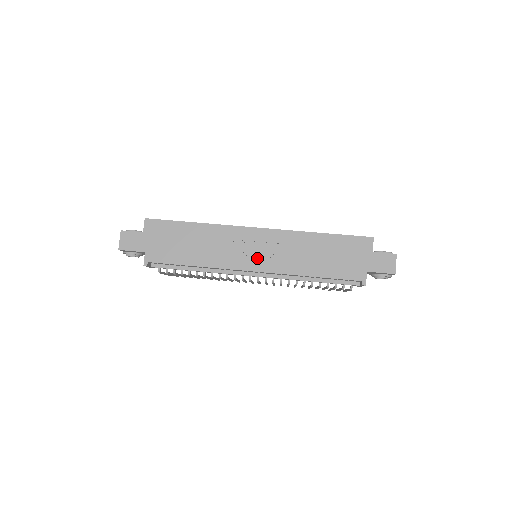
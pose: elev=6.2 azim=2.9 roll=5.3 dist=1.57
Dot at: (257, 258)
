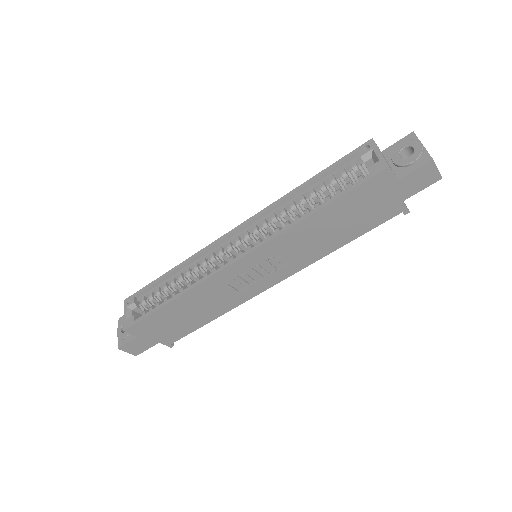
Dot at: (266, 277)
